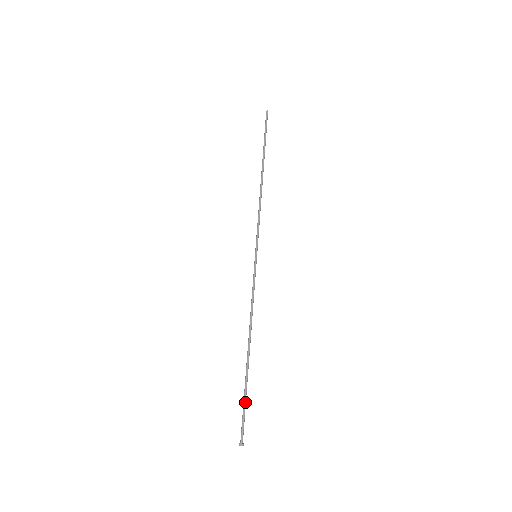
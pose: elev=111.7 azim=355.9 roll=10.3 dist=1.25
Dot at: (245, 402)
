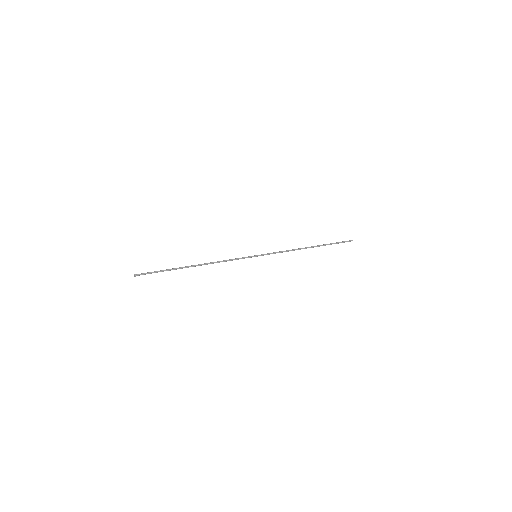
Dot at: (162, 270)
